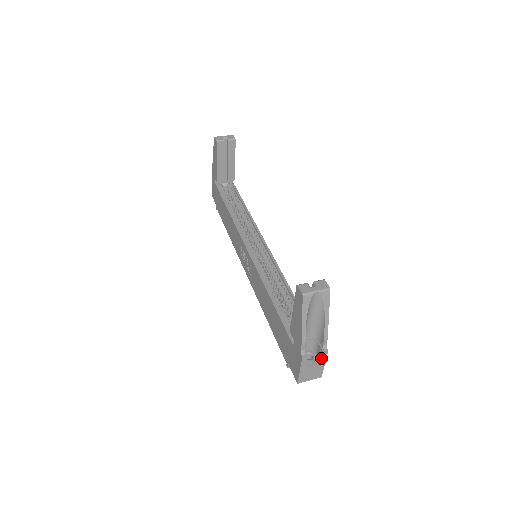
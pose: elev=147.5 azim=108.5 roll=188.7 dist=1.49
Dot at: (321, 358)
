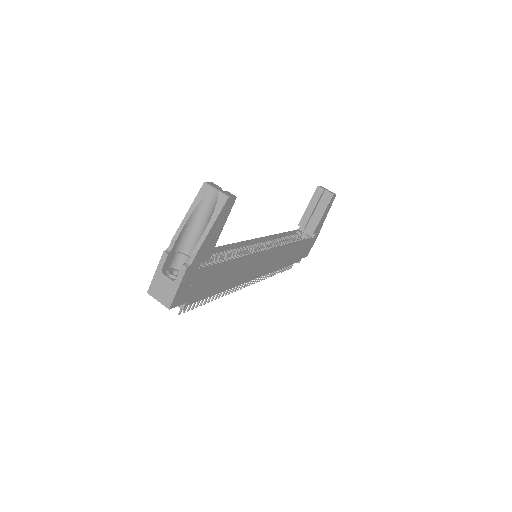
Dot at: (179, 274)
